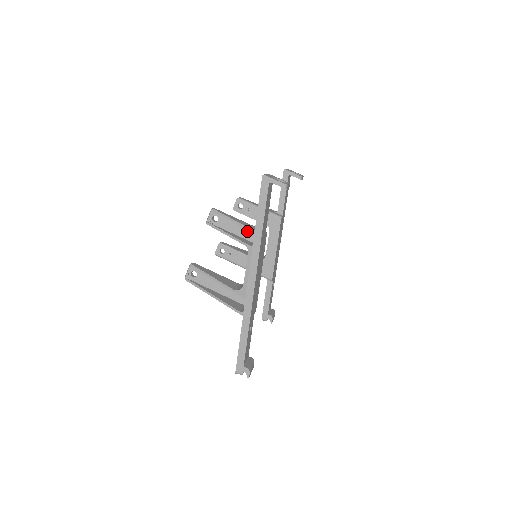
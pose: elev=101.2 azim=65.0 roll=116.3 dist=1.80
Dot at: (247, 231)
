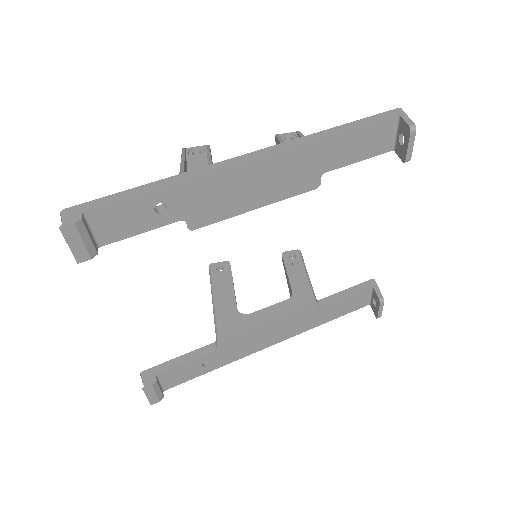
Dot at: occluded
